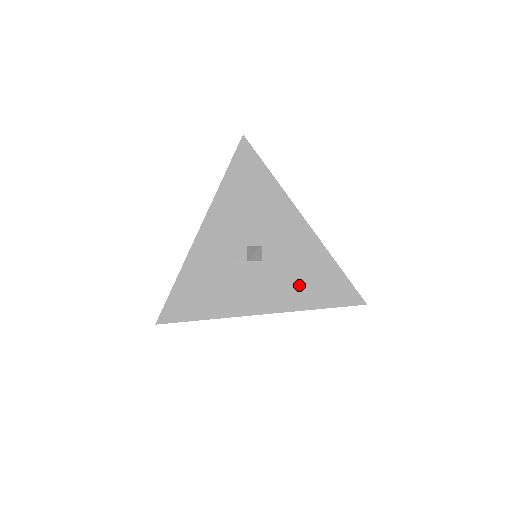
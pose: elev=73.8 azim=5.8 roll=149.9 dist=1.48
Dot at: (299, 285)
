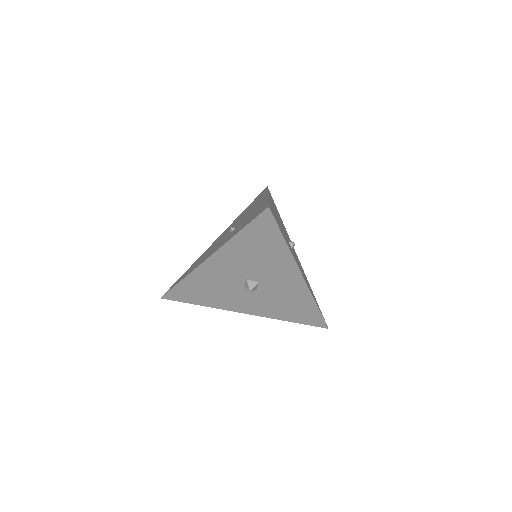
Dot at: (281, 308)
